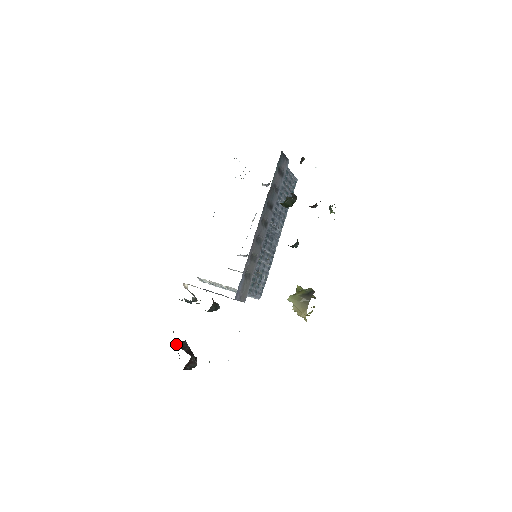
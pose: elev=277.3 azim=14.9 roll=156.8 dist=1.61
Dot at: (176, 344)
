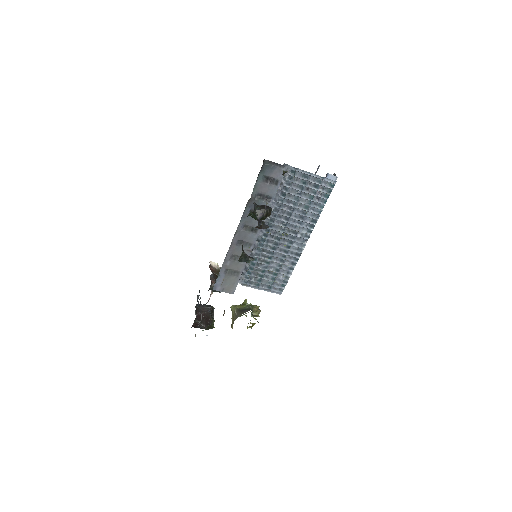
Dot at: (198, 306)
